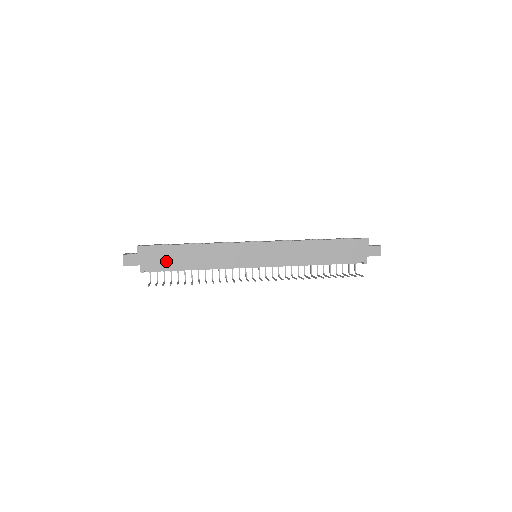
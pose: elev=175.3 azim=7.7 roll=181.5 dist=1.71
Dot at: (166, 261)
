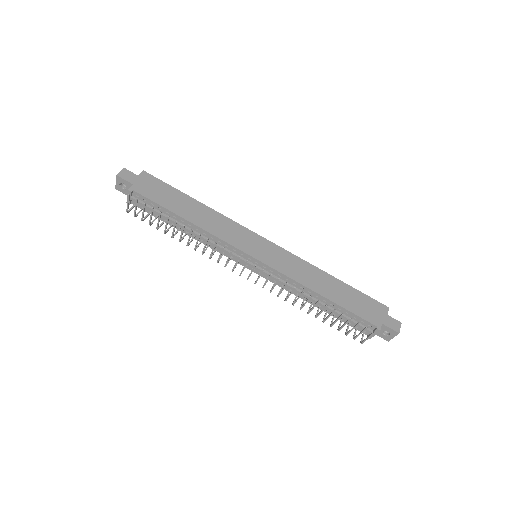
Dot at: (162, 197)
